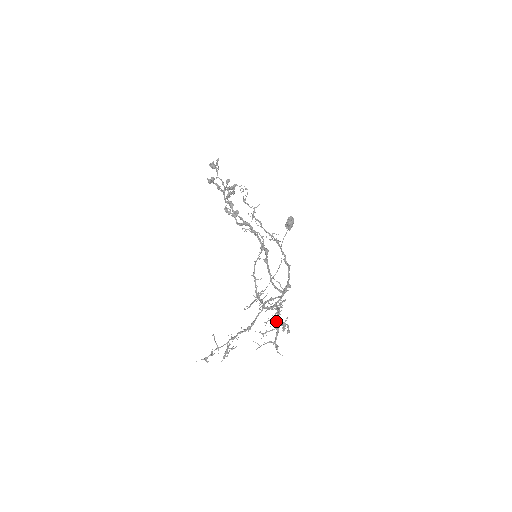
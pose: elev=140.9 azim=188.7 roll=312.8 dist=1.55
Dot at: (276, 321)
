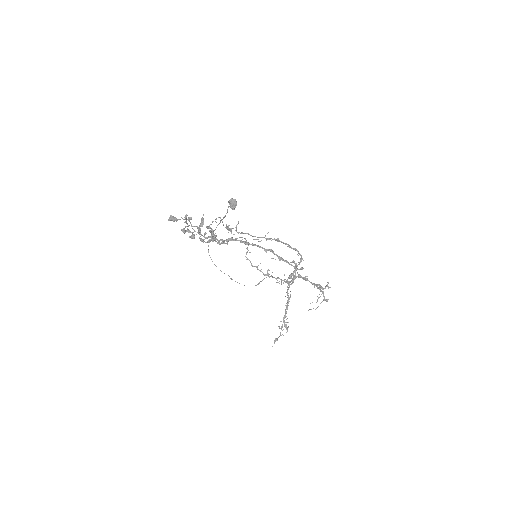
Dot at: (320, 289)
